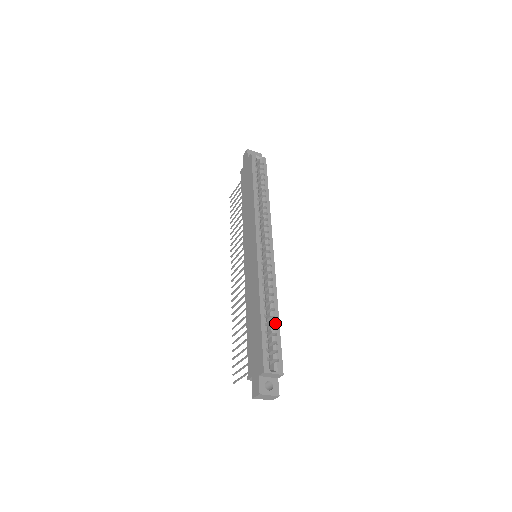
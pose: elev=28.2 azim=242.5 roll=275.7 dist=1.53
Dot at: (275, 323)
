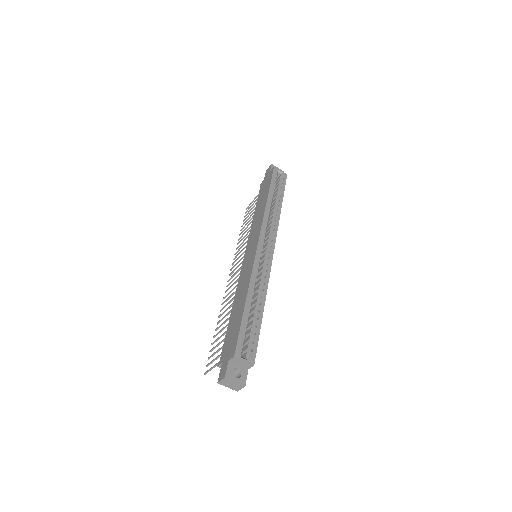
Dot at: (258, 316)
